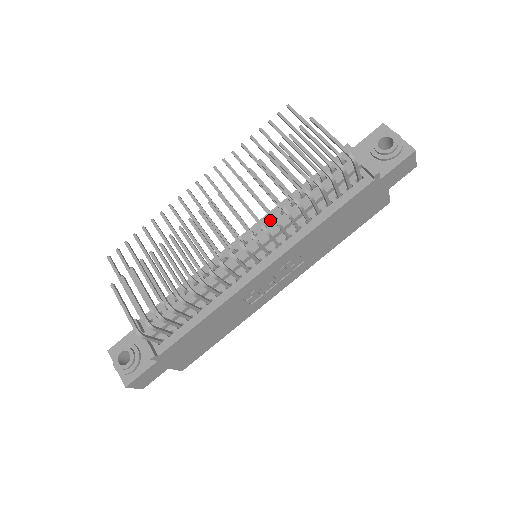
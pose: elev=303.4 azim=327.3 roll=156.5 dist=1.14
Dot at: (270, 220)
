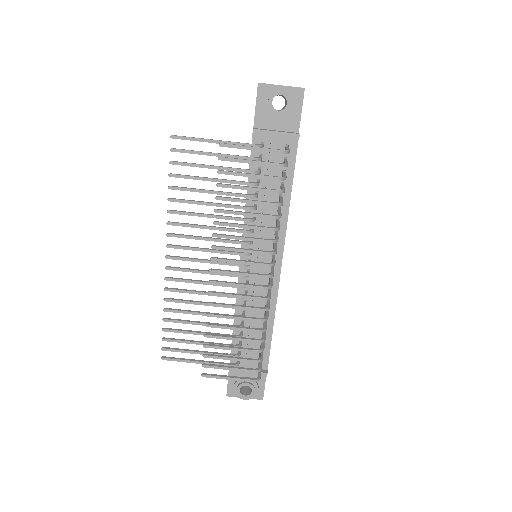
Dot at: occluded
